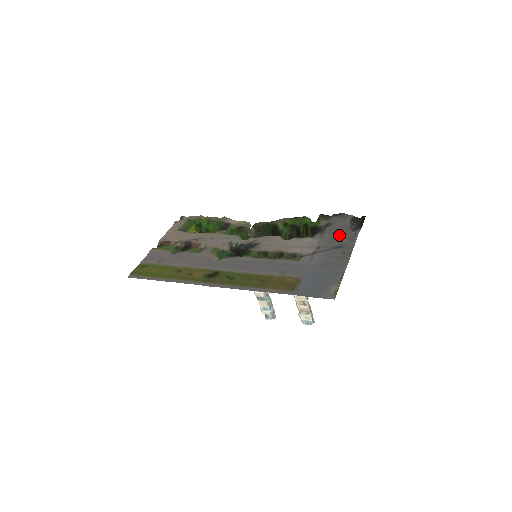
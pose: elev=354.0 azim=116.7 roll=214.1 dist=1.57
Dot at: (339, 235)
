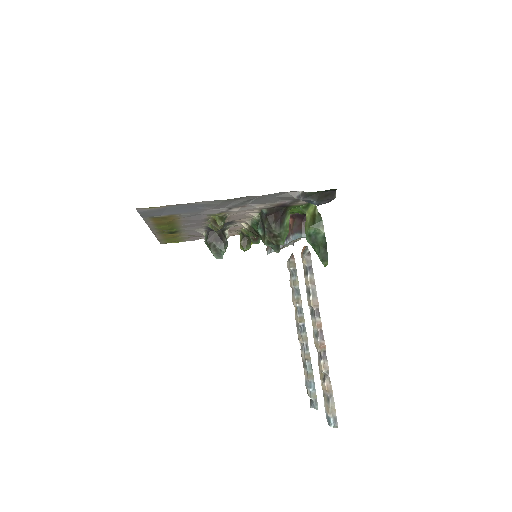
Dot at: (276, 198)
